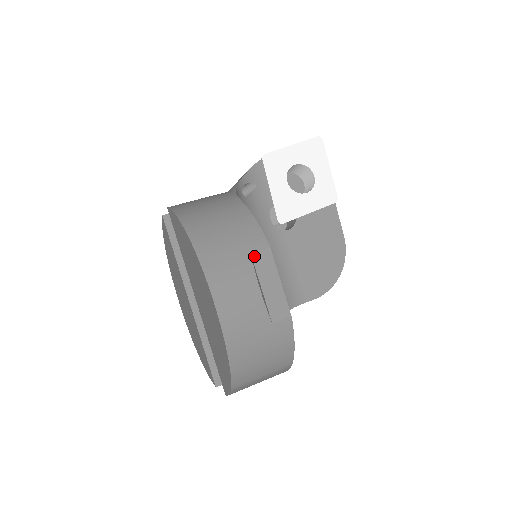
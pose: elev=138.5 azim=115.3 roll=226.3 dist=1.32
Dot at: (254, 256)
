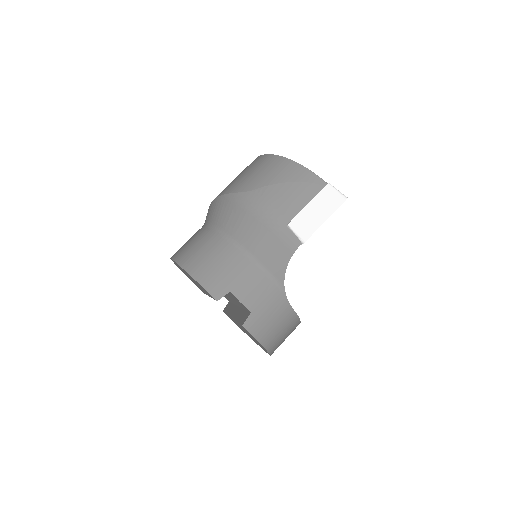
Dot at: occluded
